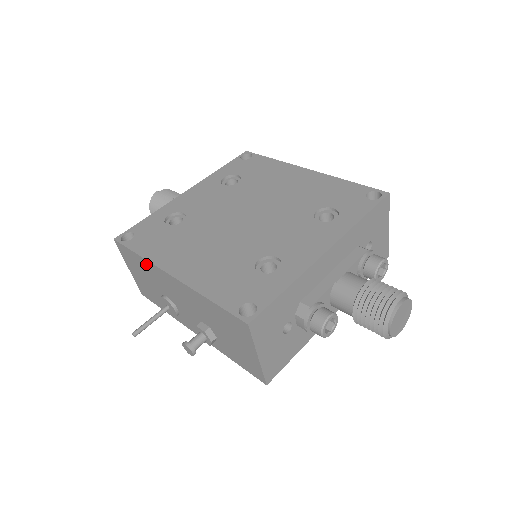
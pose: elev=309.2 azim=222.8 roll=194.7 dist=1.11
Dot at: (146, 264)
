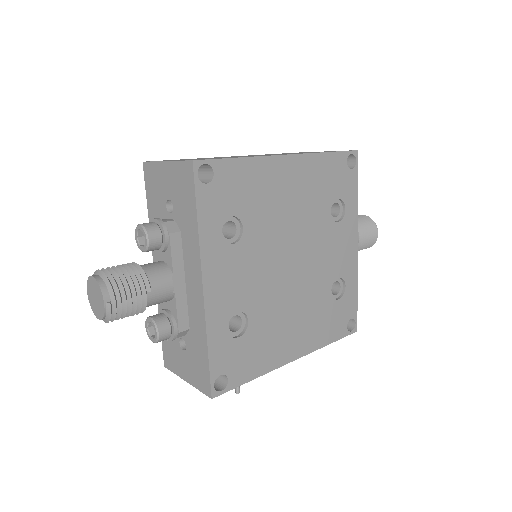
Dot at: occluded
